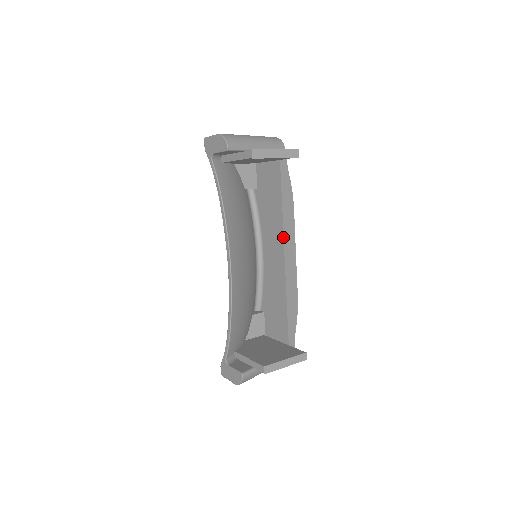
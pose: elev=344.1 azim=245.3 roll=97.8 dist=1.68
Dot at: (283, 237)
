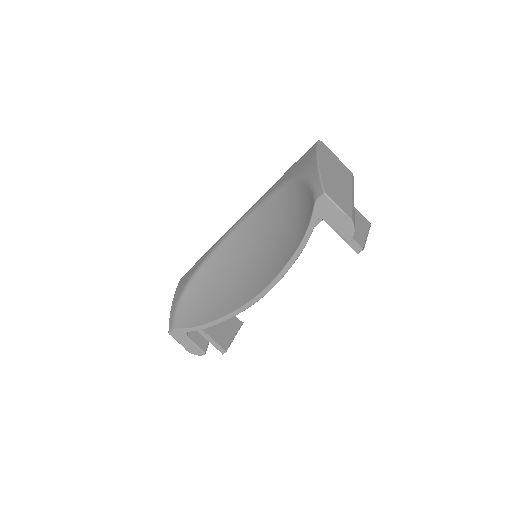
Dot at: occluded
